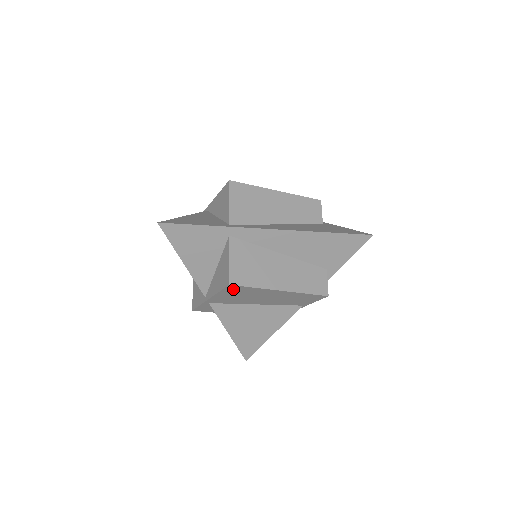
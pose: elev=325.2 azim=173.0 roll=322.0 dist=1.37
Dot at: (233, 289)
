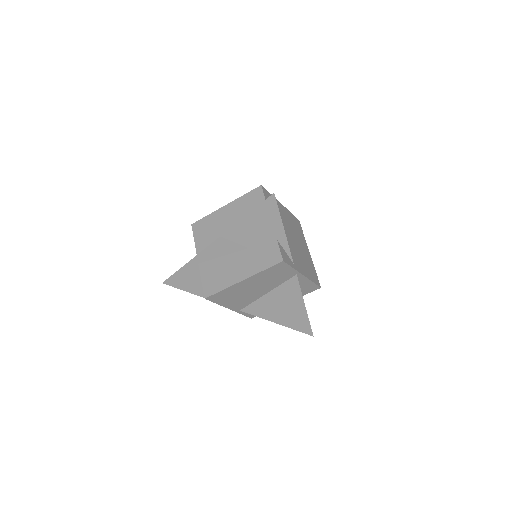
Dot at: (217, 298)
